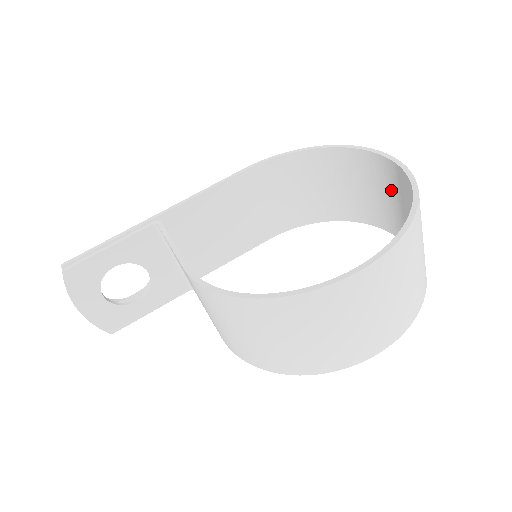
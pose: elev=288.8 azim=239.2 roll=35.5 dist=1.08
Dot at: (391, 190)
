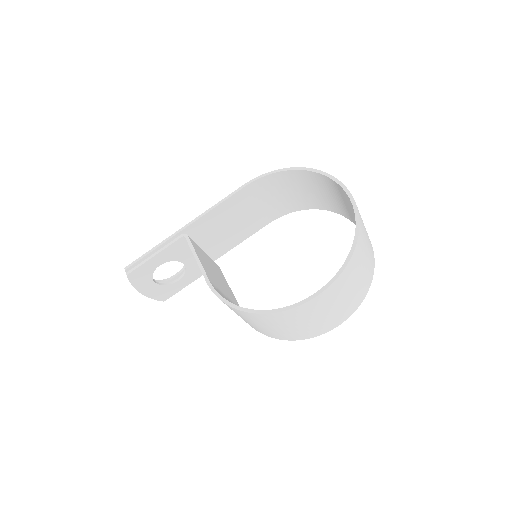
Dot at: (350, 206)
